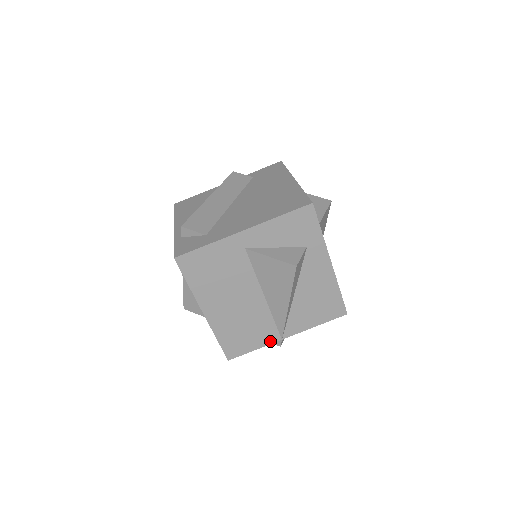
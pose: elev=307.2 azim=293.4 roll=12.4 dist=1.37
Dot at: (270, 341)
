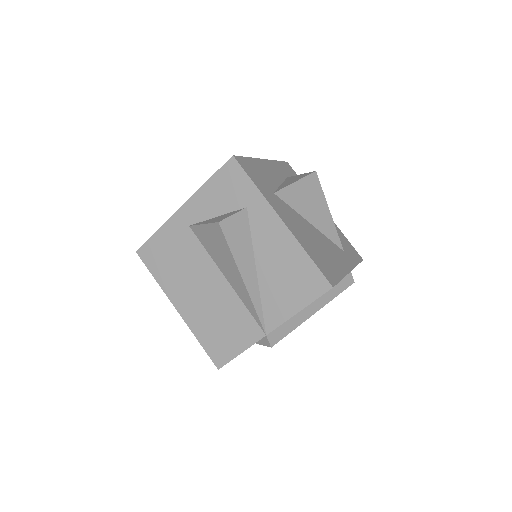
Dot at: (254, 339)
